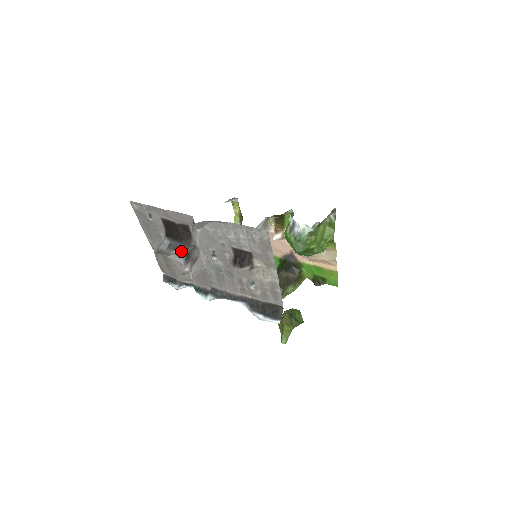
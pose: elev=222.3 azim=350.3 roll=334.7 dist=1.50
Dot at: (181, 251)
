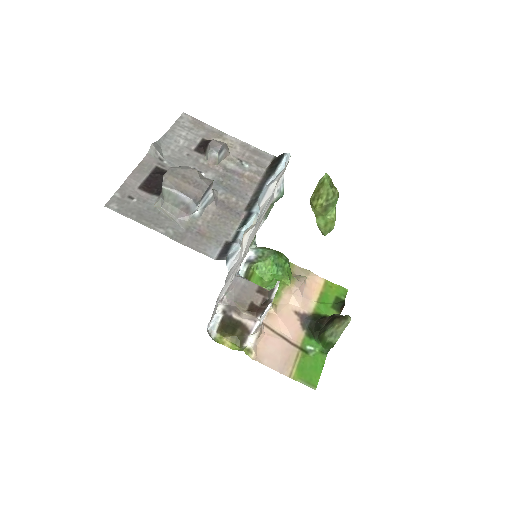
Dot at: occluded
